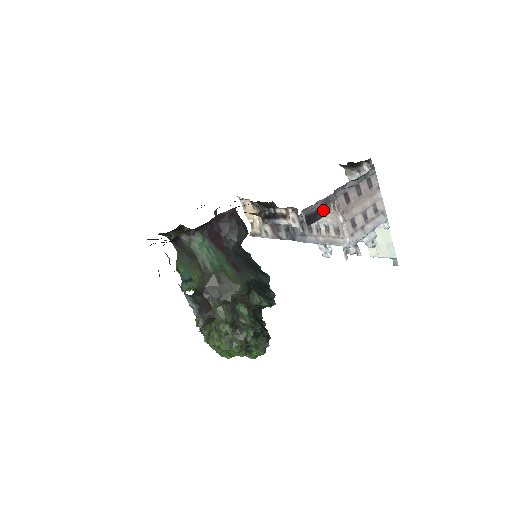
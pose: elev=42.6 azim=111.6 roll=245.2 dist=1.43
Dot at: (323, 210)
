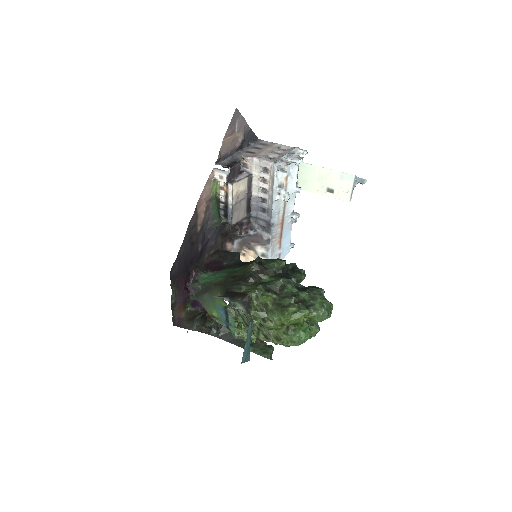
Dot at: (236, 162)
